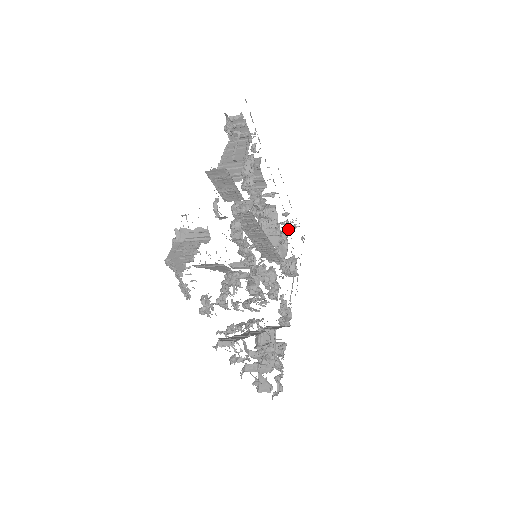
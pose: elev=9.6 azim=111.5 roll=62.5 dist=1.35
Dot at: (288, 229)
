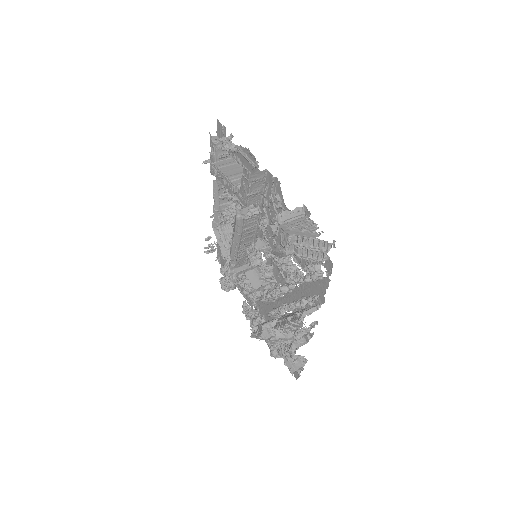
Dot at: occluded
